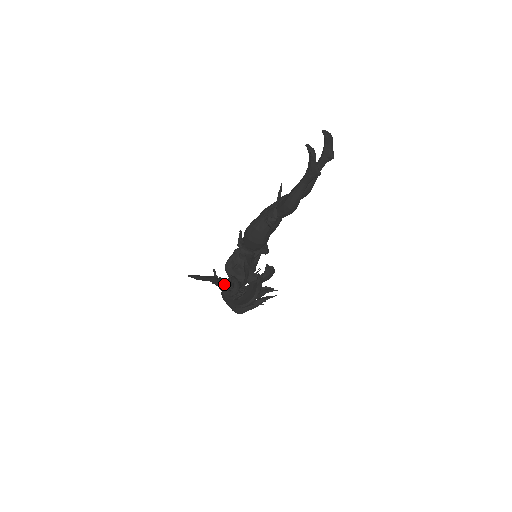
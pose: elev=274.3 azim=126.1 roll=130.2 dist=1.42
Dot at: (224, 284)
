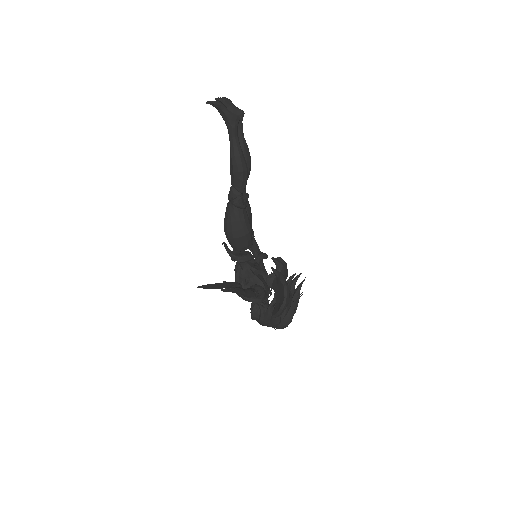
Dot at: (245, 290)
